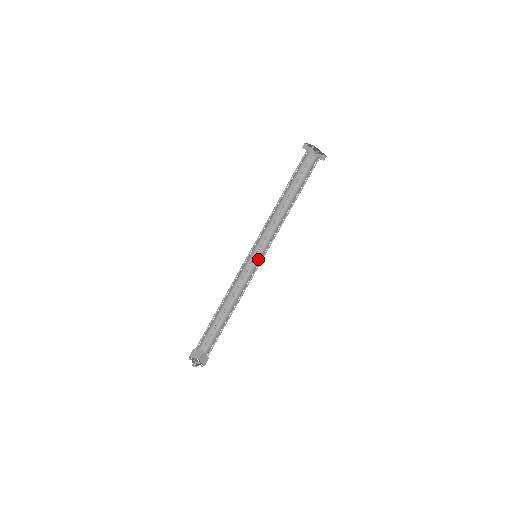
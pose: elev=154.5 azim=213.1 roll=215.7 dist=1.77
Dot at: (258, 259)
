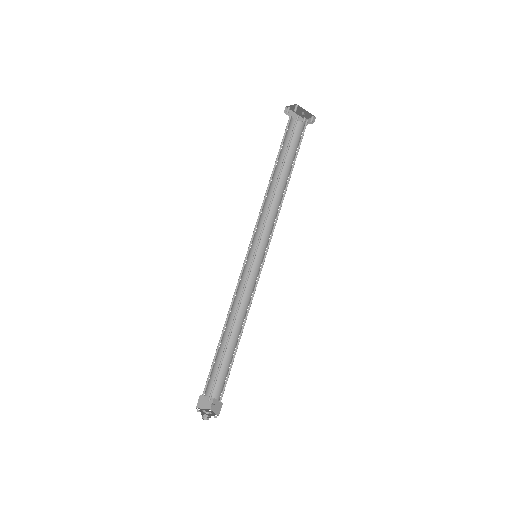
Dot at: (260, 260)
